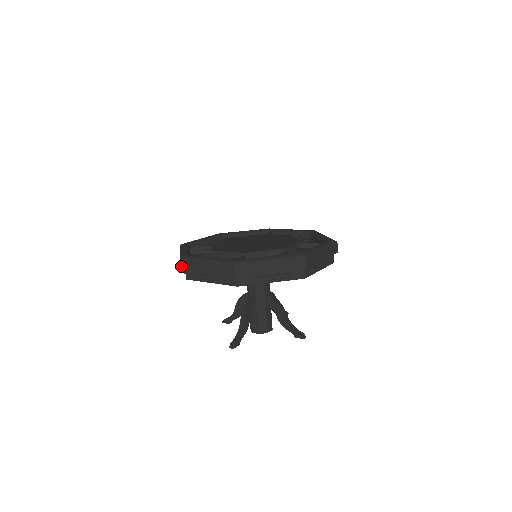
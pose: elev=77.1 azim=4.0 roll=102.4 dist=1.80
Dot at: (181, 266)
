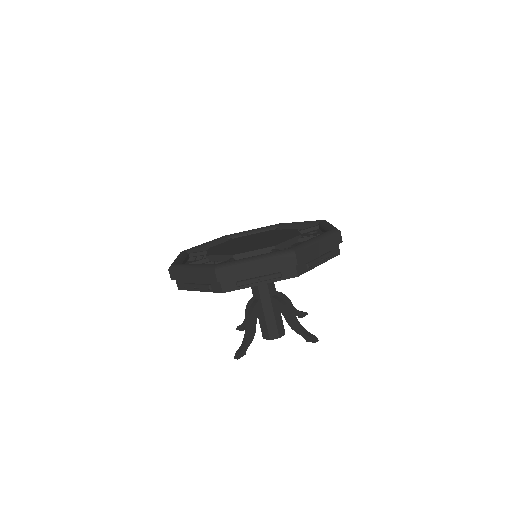
Dot at: (170, 276)
